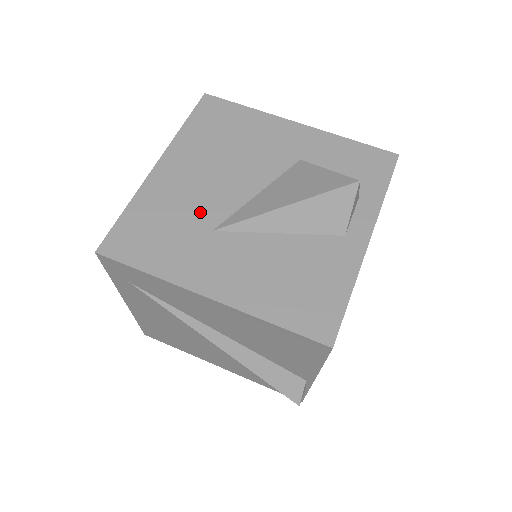
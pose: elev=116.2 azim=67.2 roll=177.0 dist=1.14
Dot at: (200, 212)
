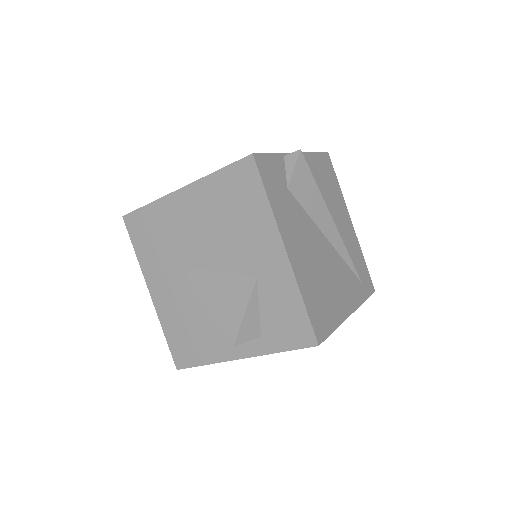
Dot at: (178, 248)
